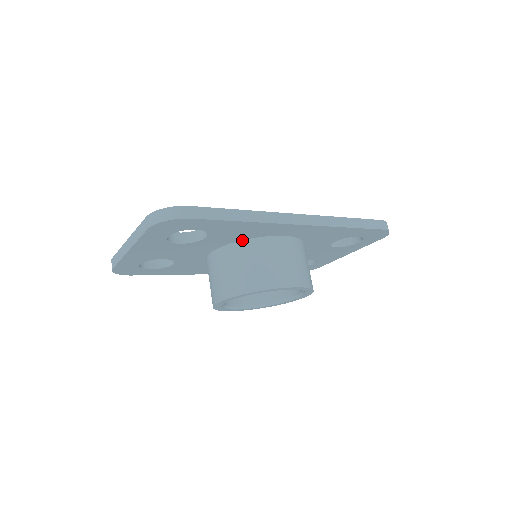
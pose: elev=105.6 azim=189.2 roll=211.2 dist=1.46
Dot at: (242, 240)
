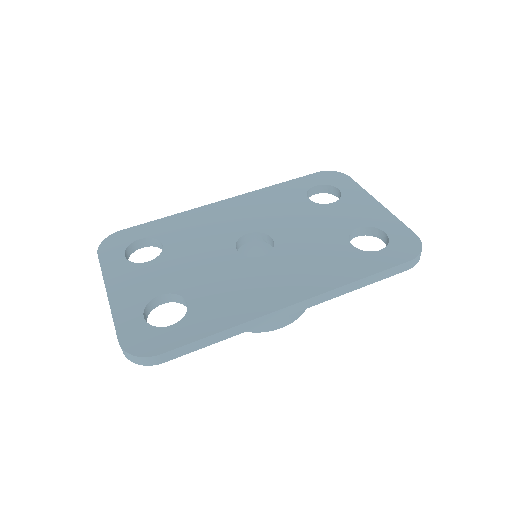
Dot at: occluded
